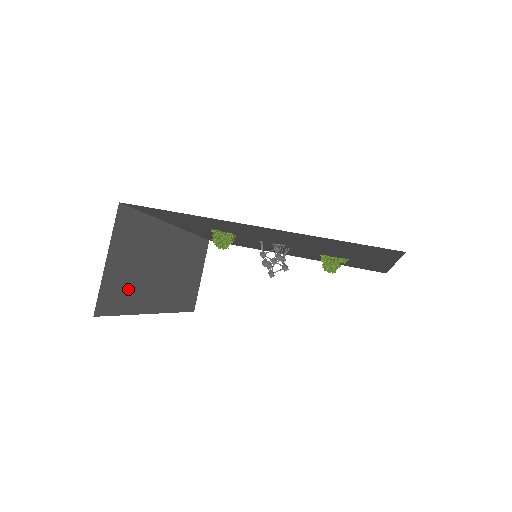
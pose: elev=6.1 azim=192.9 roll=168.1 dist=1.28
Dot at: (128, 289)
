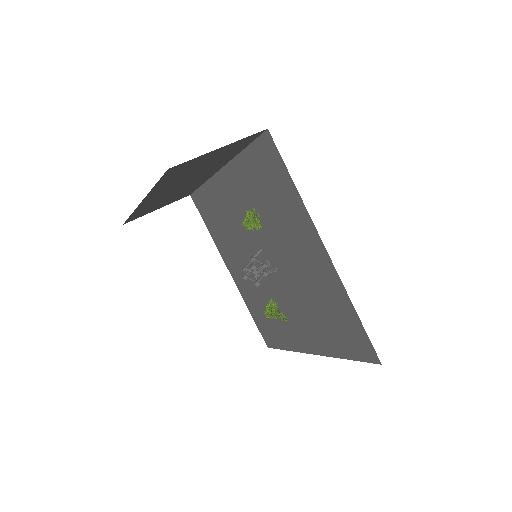
Dot at: (179, 174)
